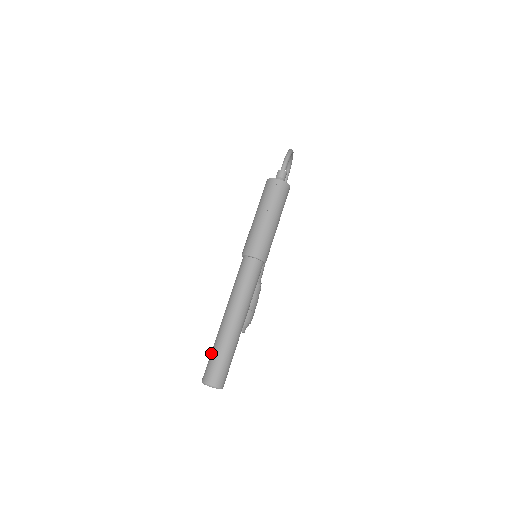
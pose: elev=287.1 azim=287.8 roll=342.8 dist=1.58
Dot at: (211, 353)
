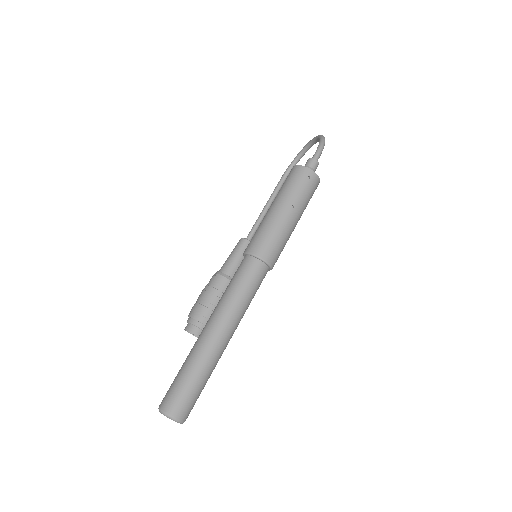
Dot at: (180, 374)
